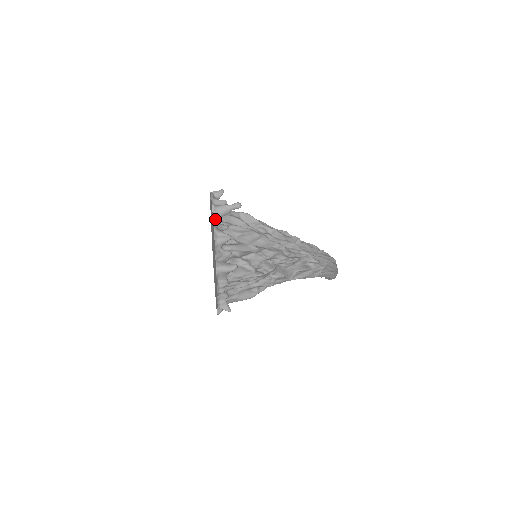
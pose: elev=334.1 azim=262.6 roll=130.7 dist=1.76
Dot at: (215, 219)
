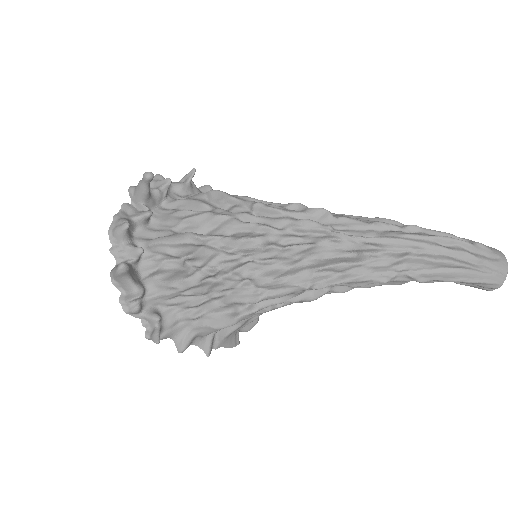
Dot at: (137, 206)
